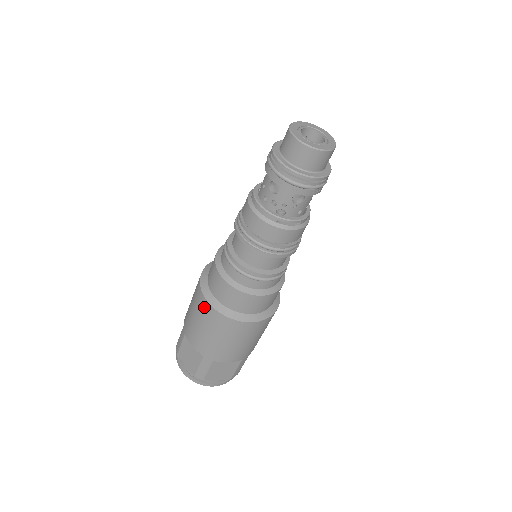
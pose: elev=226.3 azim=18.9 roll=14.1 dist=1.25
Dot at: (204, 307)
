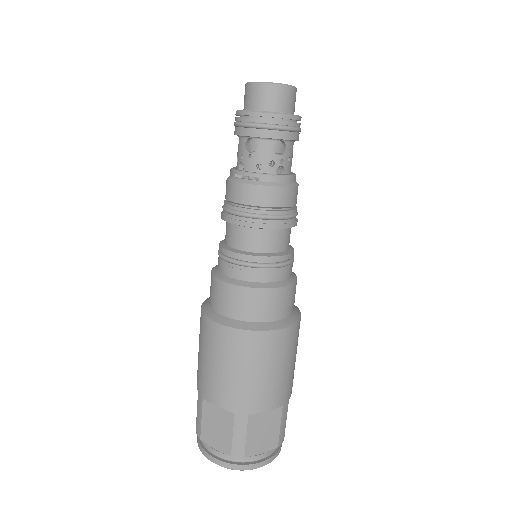
Dot at: occluded
